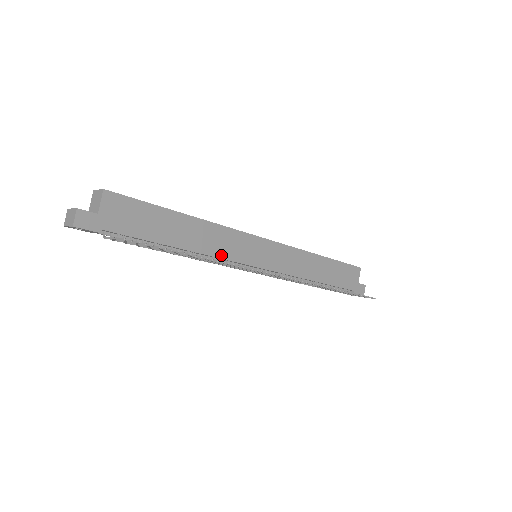
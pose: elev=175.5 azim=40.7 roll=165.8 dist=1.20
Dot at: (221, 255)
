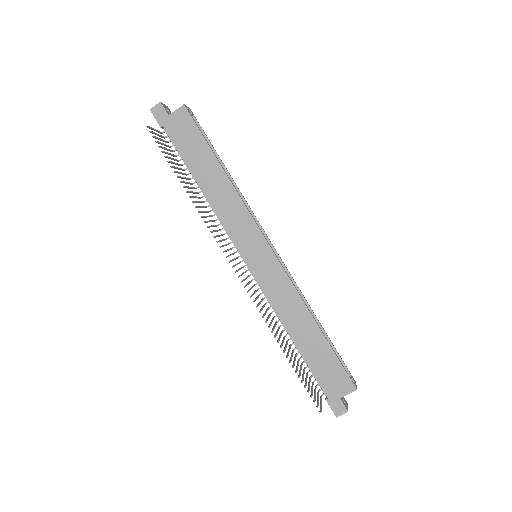
Dot at: (224, 221)
